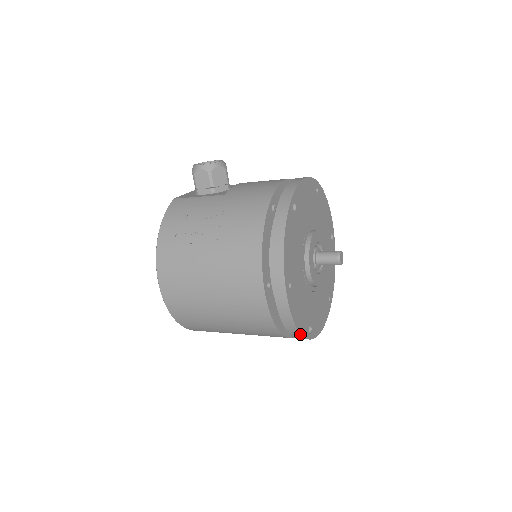
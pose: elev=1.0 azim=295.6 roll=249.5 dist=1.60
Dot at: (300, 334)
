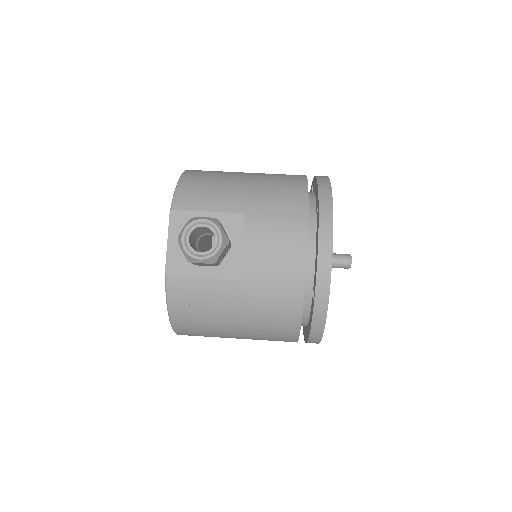
Dot at: occluded
